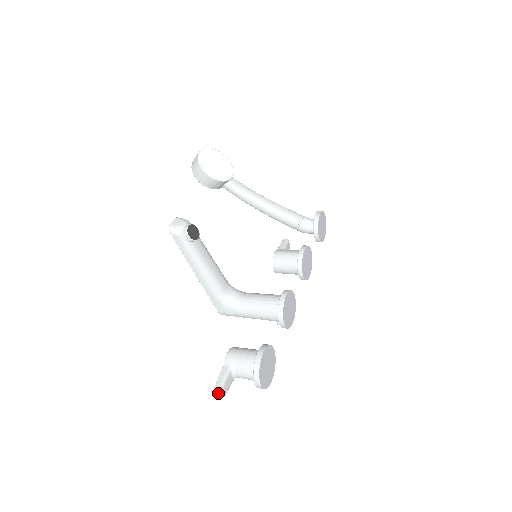
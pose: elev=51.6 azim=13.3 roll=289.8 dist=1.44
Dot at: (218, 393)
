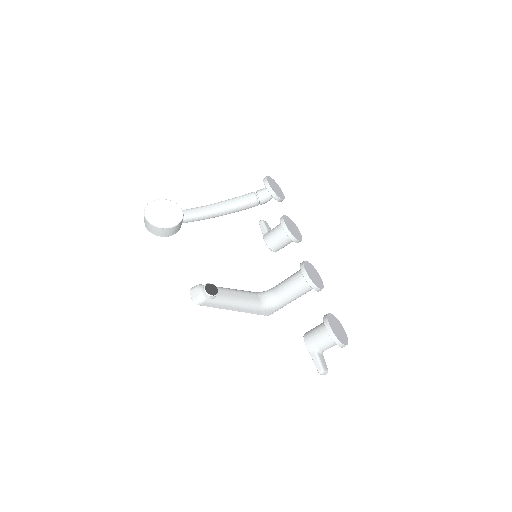
Dot at: (323, 373)
